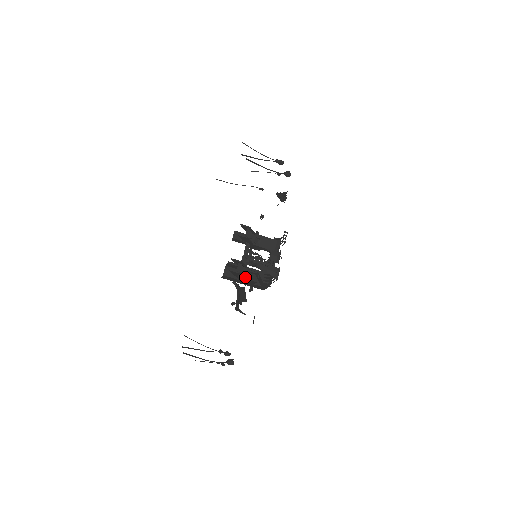
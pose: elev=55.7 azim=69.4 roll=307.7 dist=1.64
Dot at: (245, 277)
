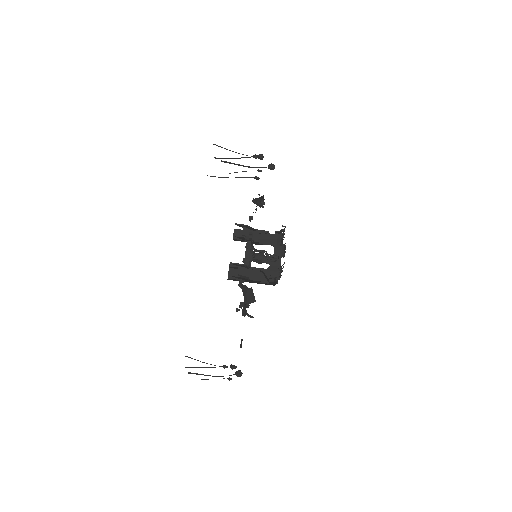
Dot at: (249, 278)
